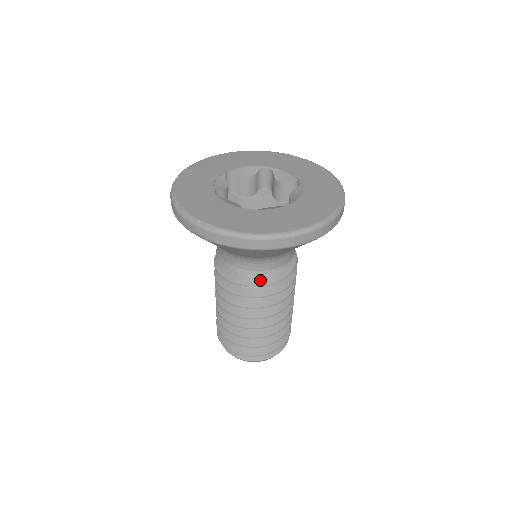
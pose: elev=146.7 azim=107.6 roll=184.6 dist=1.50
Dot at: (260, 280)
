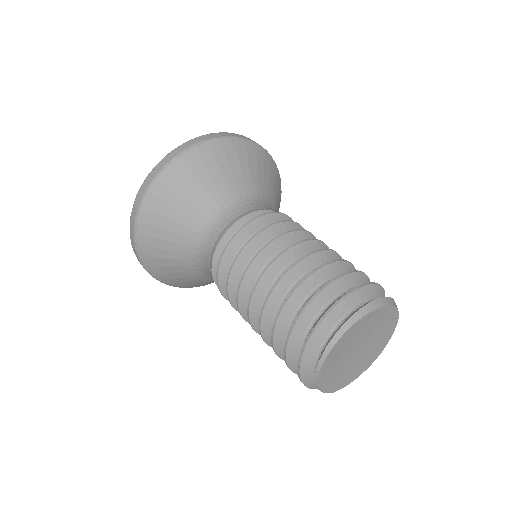
Dot at: occluded
